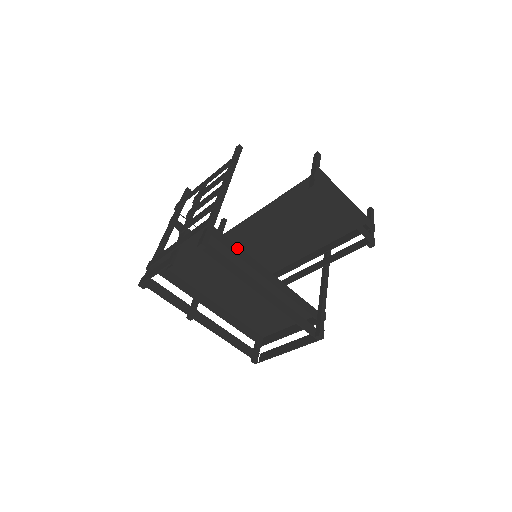
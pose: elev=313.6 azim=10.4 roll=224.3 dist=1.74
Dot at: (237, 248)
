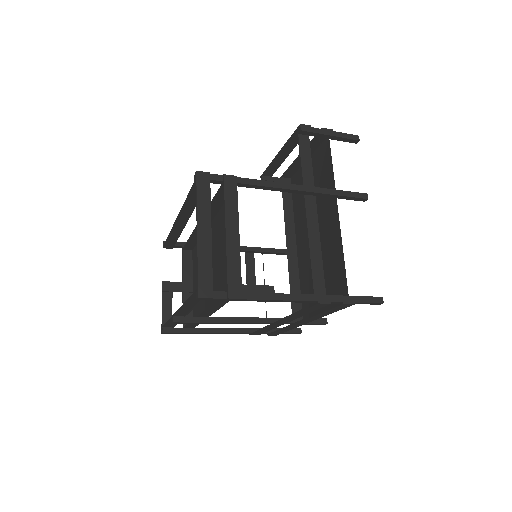
Dot at: occluded
